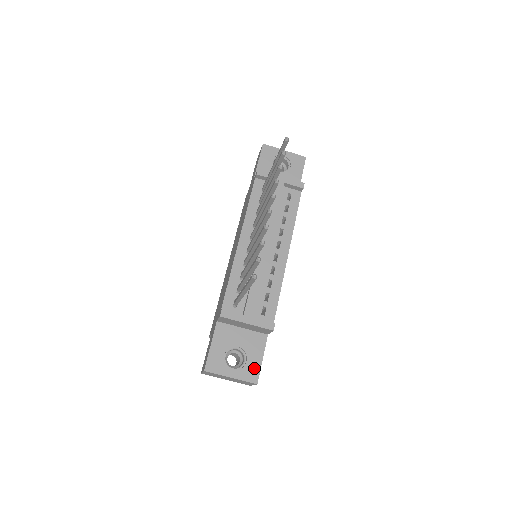
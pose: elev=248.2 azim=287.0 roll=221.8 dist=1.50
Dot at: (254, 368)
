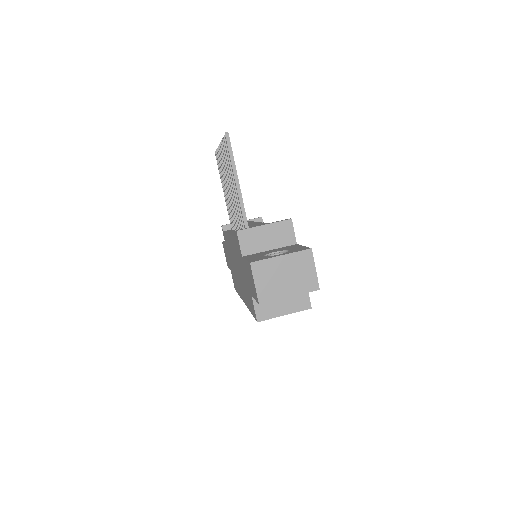
Dot at: occluded
